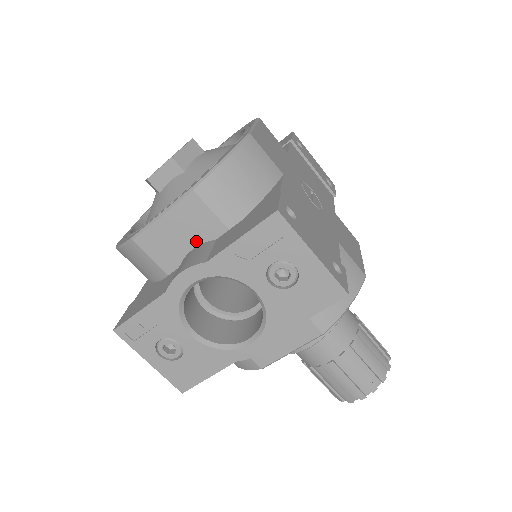
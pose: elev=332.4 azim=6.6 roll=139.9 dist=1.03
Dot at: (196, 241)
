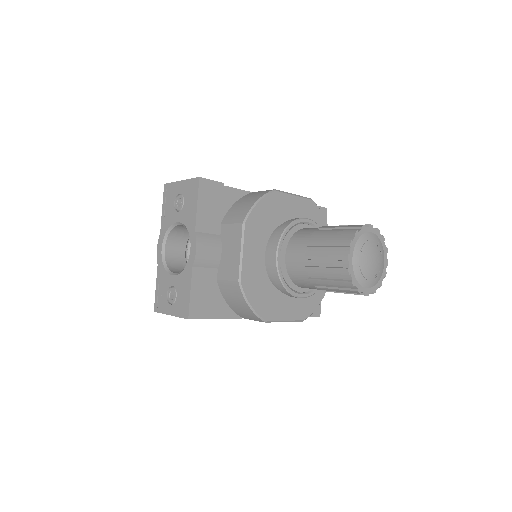
Dot at: occluded
